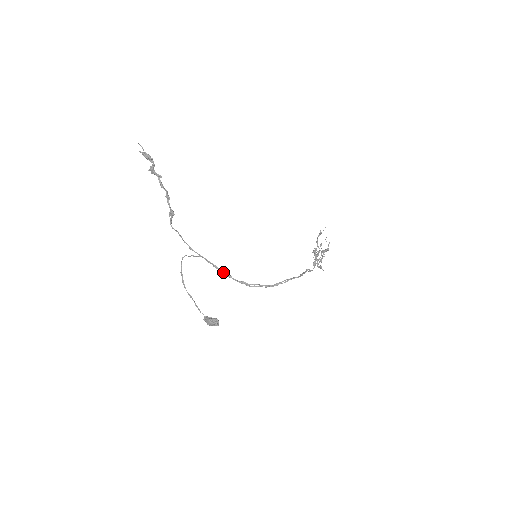
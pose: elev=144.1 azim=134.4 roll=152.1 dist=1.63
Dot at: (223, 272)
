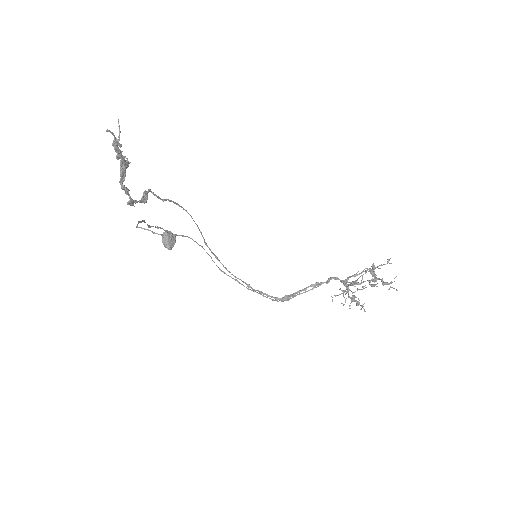
Dot at: (197, 243)
